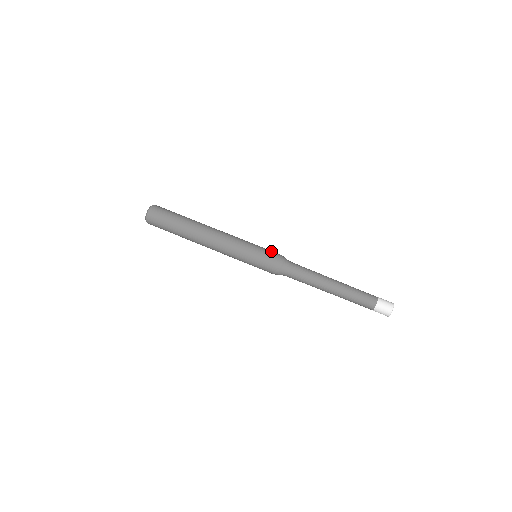
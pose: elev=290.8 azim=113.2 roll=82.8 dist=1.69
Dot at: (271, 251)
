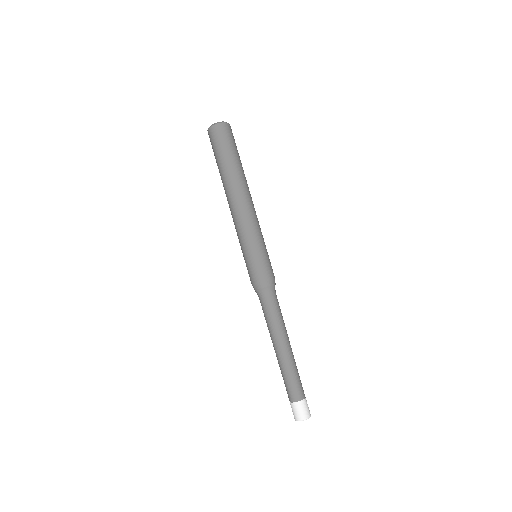
Dot at: (261, 269)
